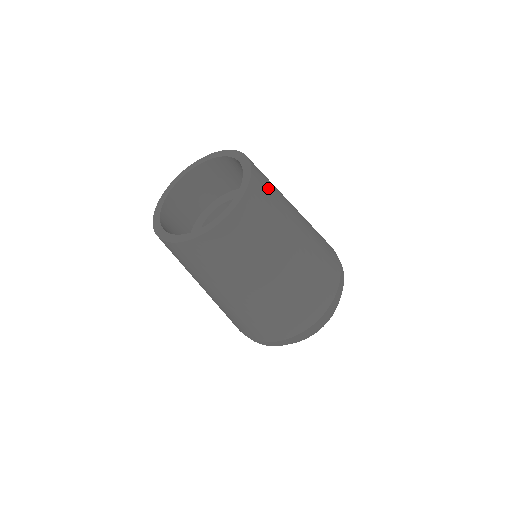
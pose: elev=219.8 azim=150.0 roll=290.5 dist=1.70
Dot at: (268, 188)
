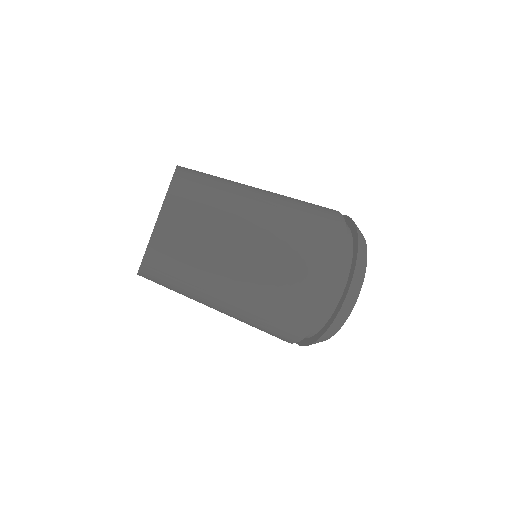
Dot at: (203, 178)
